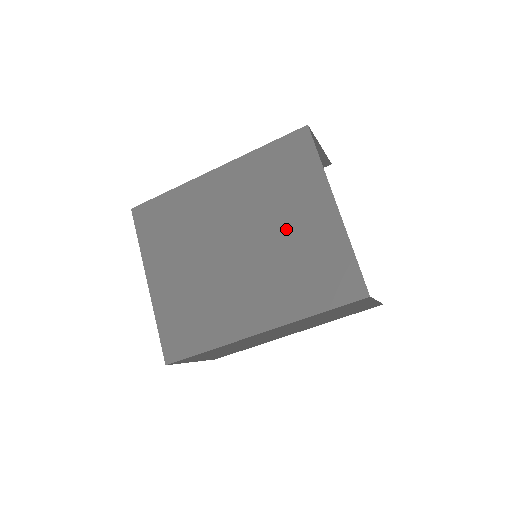
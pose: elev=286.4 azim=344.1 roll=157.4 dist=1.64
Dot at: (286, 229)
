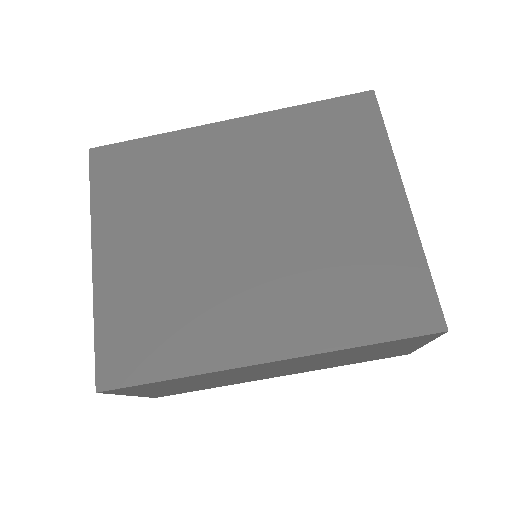
Dot at: (328, 216)
